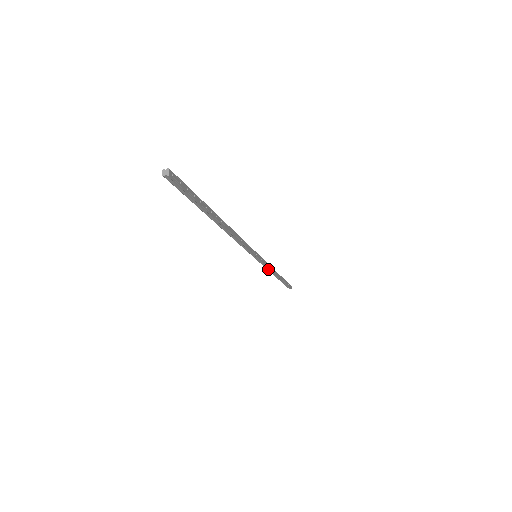
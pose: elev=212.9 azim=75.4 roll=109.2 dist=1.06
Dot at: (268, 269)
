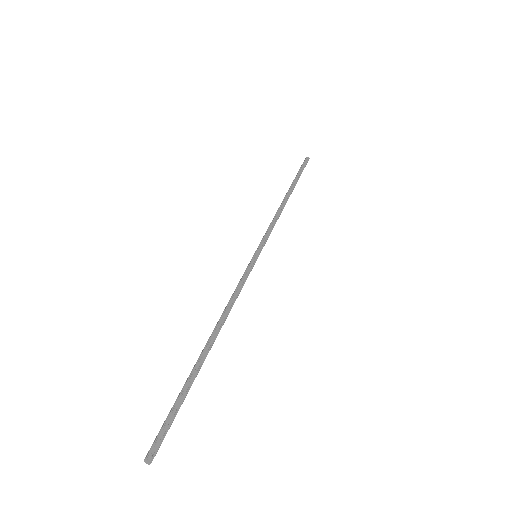
Dot at: (275, 222)
